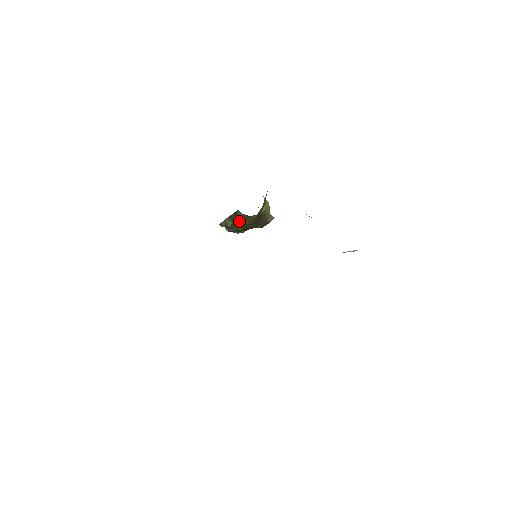
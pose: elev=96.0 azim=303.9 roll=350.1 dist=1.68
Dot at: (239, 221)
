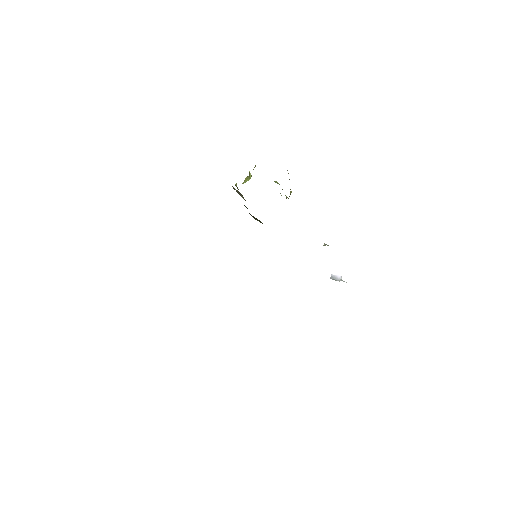
Dot at: occluded
